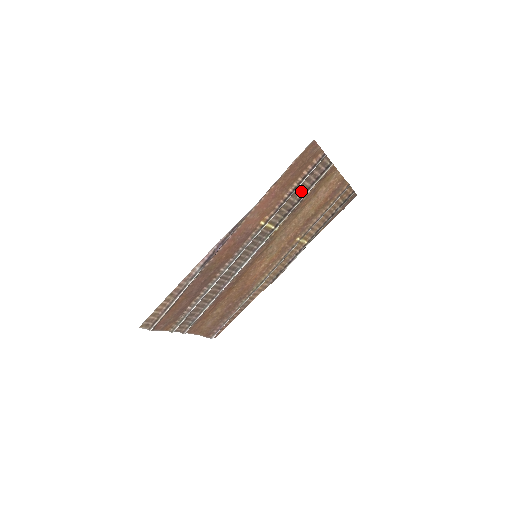
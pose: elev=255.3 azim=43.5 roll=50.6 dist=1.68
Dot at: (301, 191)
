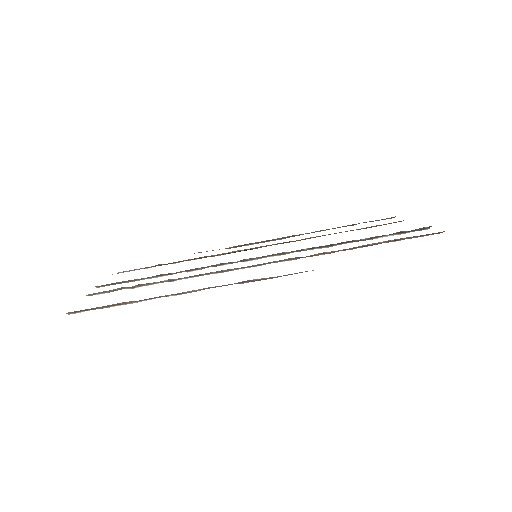
Dot at: occluded
